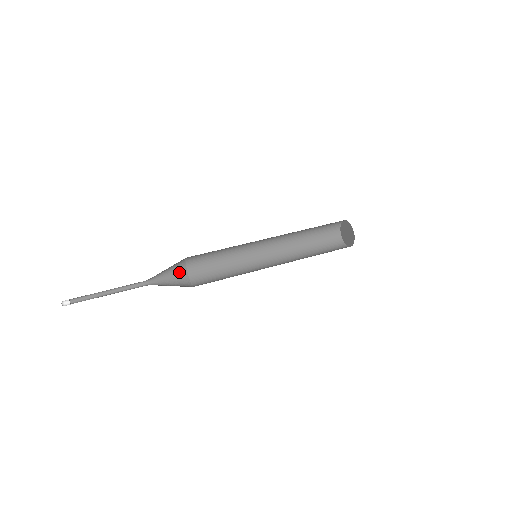
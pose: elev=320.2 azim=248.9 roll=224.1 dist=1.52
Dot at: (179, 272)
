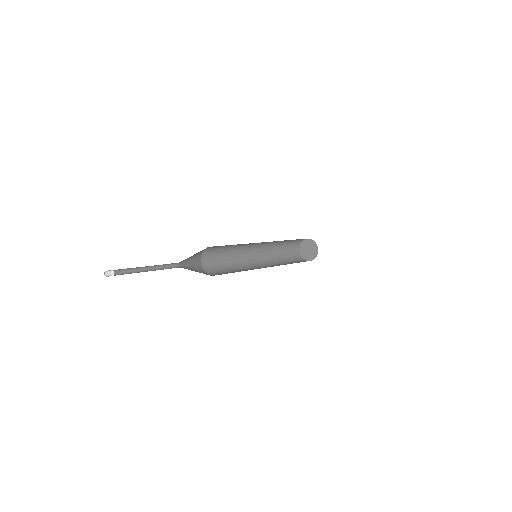
Dot at: occluded
